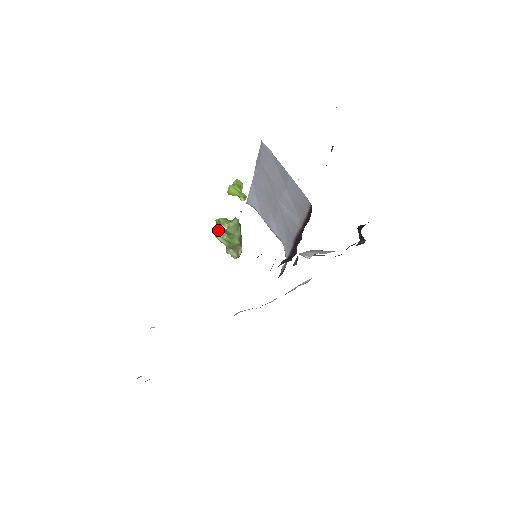
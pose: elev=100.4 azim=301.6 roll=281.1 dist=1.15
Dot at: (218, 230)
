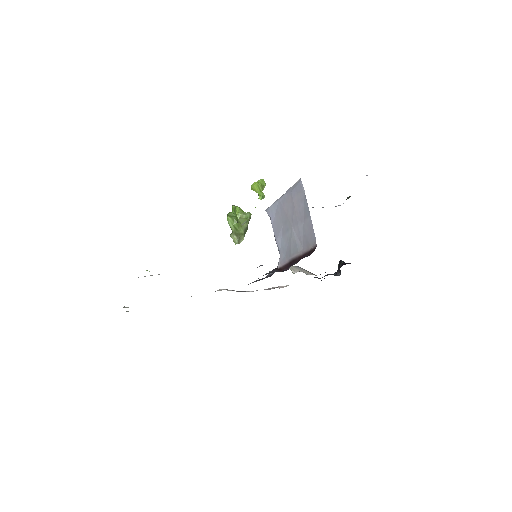
Dot at: (231, 215)
